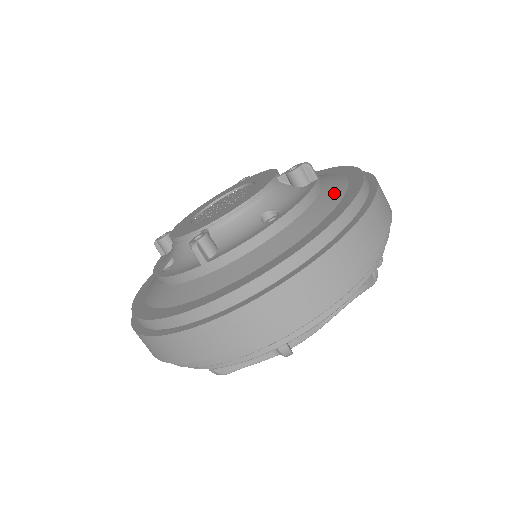
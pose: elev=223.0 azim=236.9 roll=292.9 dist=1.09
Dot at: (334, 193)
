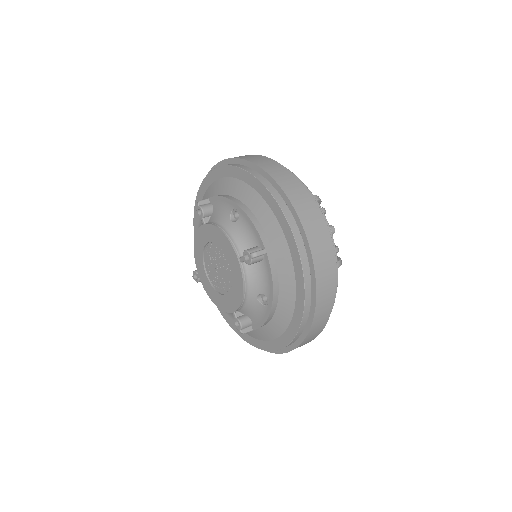
Dot at: (285, 262)
